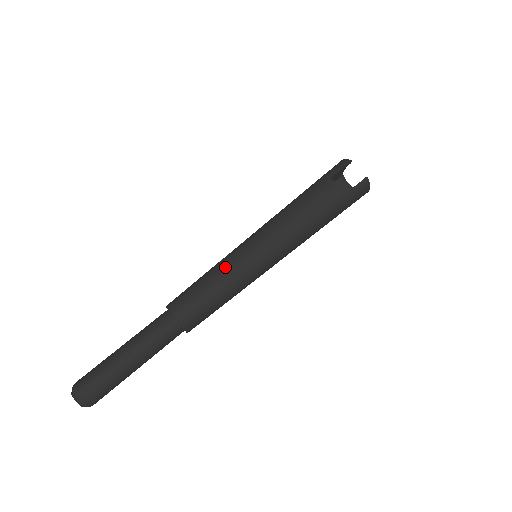
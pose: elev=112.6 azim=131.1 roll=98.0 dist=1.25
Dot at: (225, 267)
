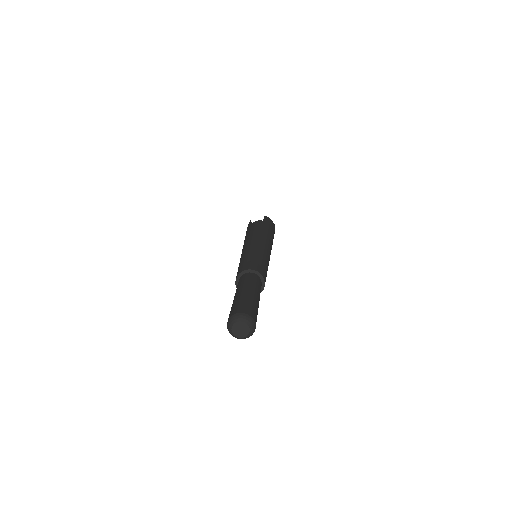
Dot at: (244, 254)
